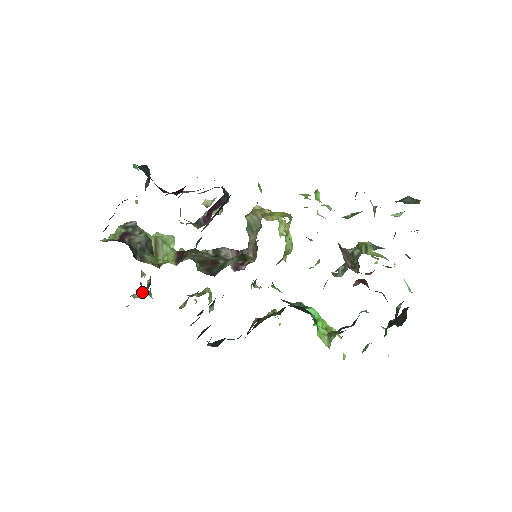
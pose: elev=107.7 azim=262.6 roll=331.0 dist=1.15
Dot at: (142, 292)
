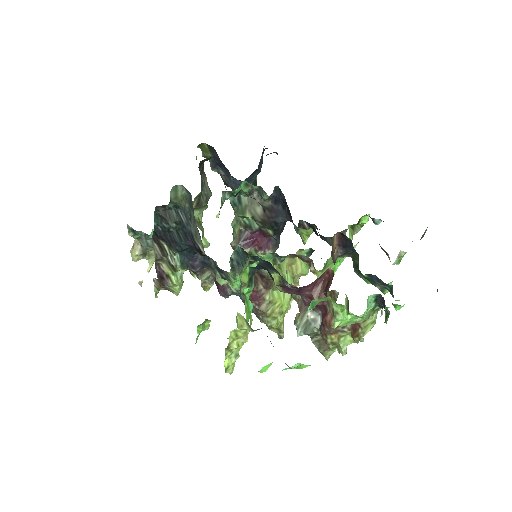
Dot at: (142, 250)
